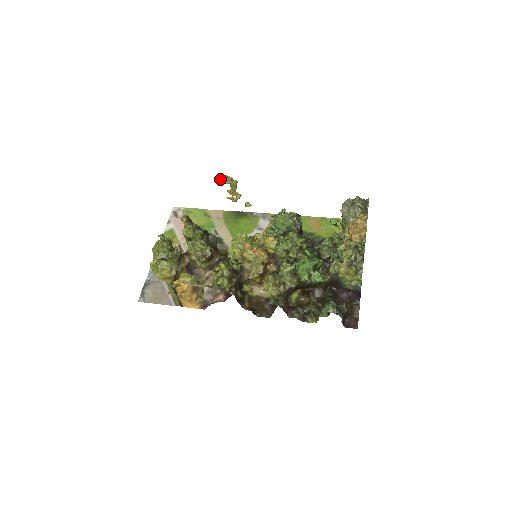
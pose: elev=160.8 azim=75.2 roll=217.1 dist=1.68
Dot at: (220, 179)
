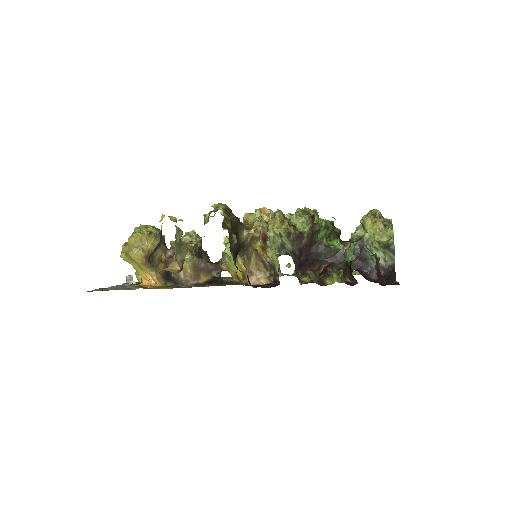
Dot at: occluded
